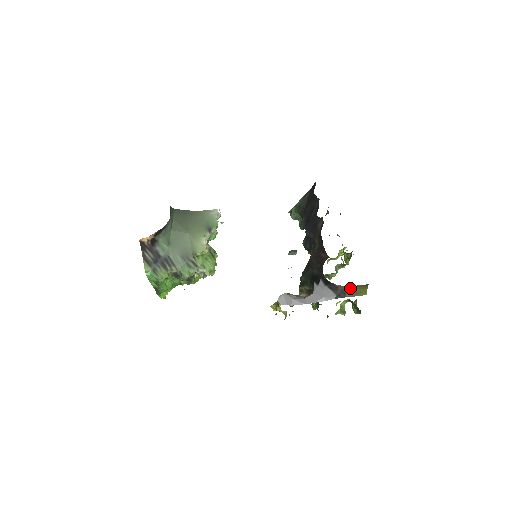
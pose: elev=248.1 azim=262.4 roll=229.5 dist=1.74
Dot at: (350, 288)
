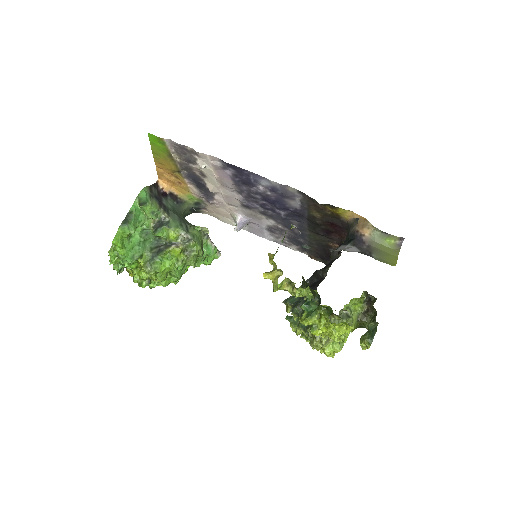
Dot at: (378, 248)
